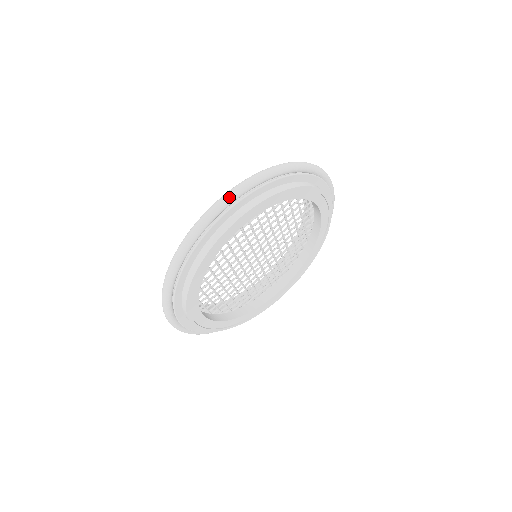
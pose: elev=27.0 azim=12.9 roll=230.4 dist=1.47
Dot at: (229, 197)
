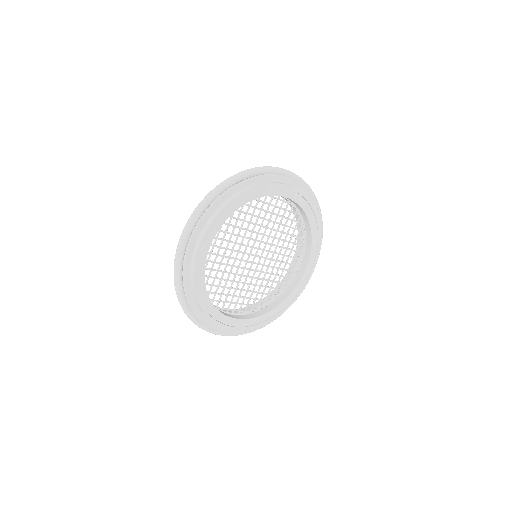
Dot at: (182, 237)
